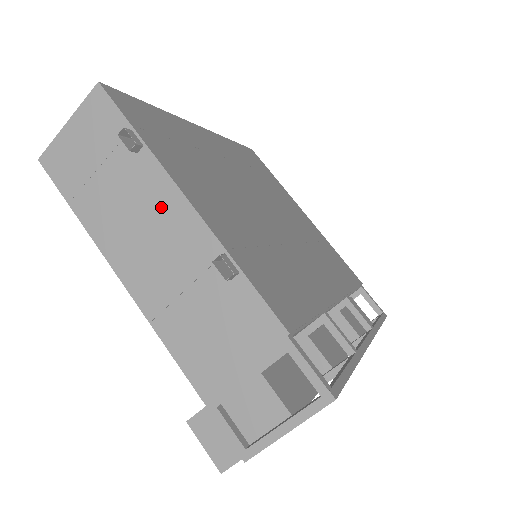
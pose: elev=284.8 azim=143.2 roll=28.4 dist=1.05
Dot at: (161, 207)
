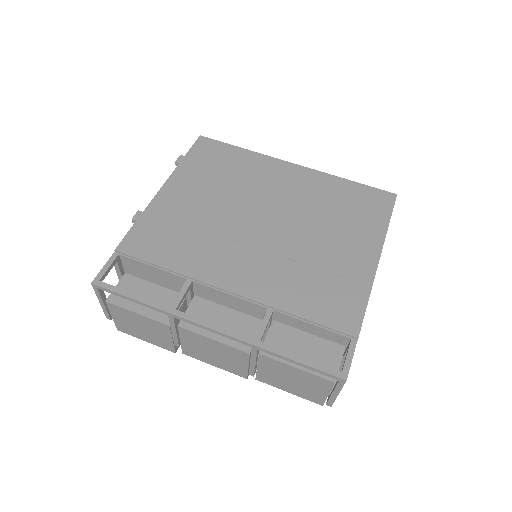
Dot at: occluded
